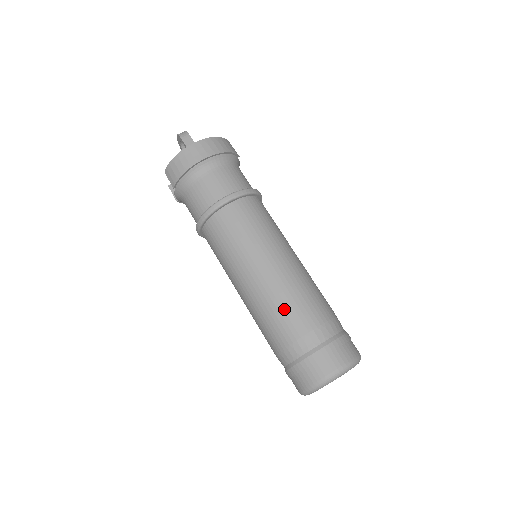
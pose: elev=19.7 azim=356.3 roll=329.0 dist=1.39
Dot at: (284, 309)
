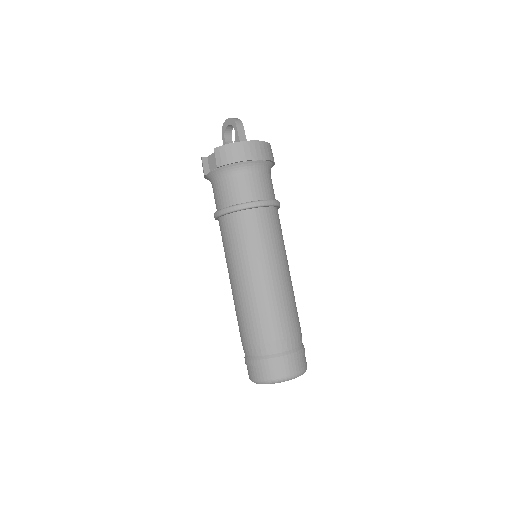
Dot at: (276, 313)
